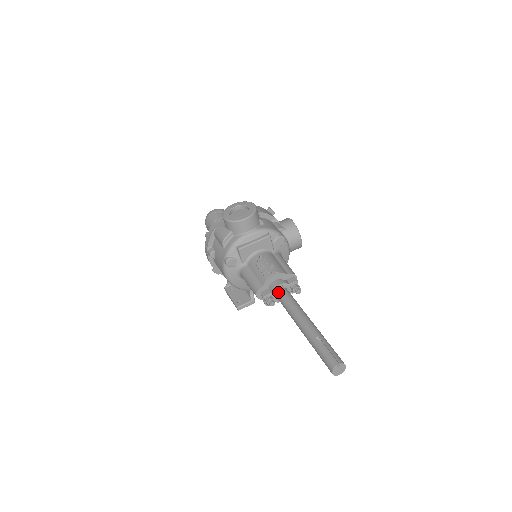
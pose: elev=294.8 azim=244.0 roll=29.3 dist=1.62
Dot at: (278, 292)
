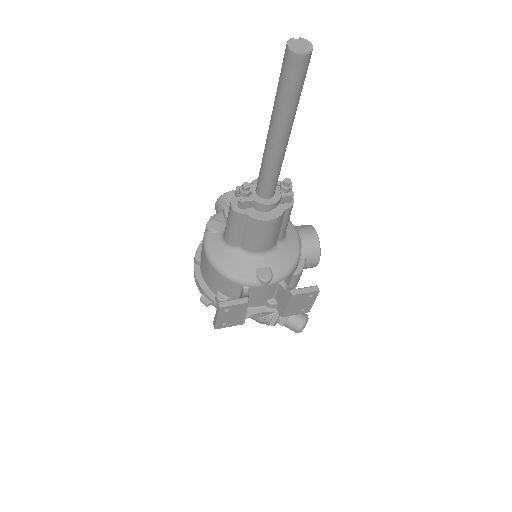
Dot at: occluded
